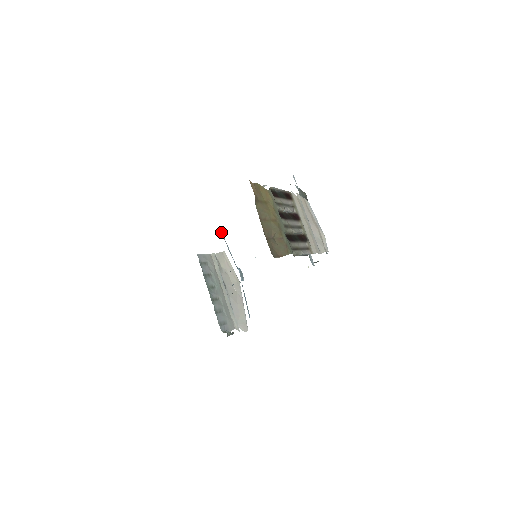
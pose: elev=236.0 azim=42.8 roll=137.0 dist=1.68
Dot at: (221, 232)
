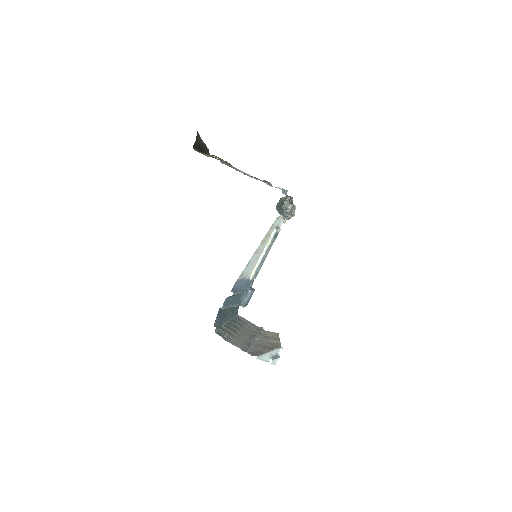
Dot at: (253, 280)
